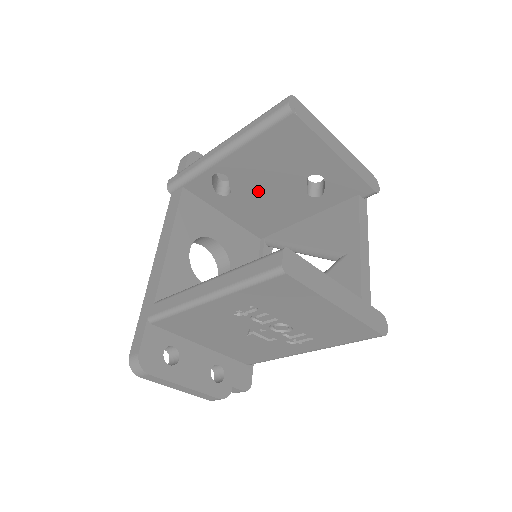
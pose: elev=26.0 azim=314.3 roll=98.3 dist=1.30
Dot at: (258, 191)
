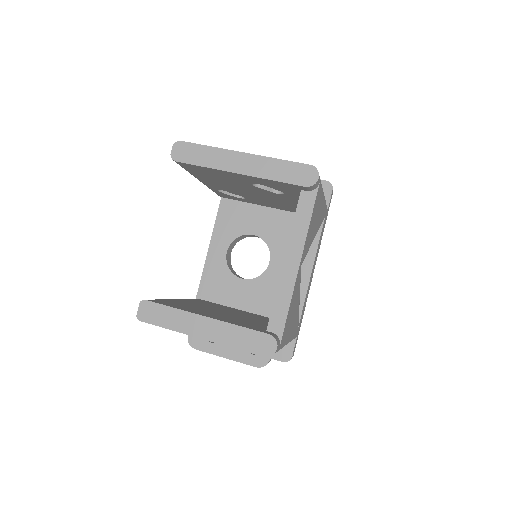
Dot at: (251, 195)
